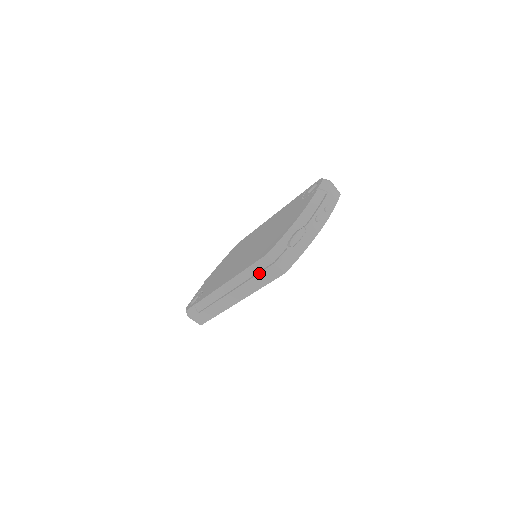
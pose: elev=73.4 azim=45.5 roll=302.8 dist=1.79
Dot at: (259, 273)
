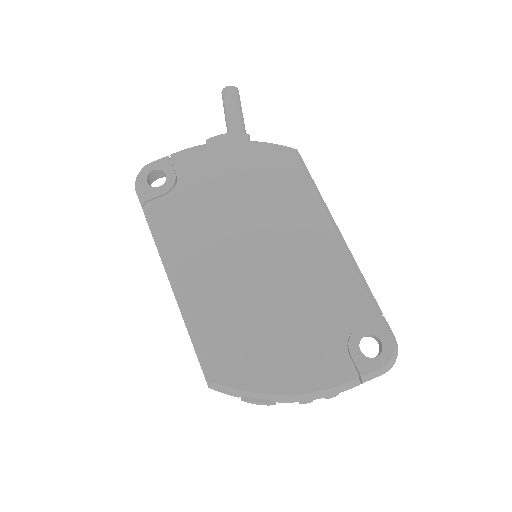
Dot at: (197, 355)
